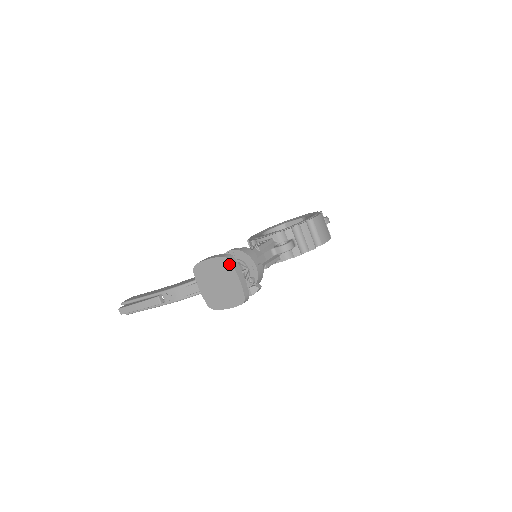
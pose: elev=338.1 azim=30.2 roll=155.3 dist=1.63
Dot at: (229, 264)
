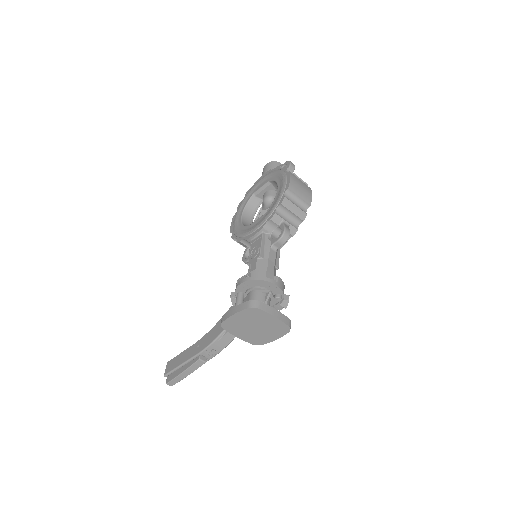
Dot at: (258, 311)
